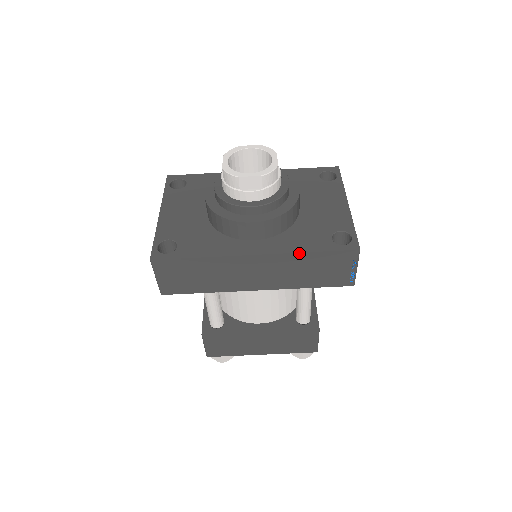
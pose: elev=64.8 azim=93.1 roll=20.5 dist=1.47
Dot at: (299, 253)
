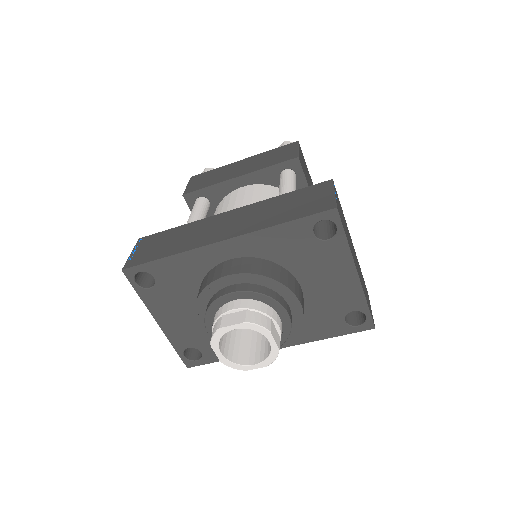
Dot at: (316, 340)
